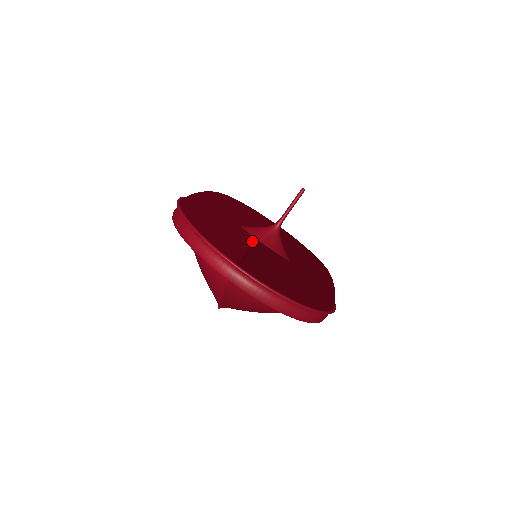
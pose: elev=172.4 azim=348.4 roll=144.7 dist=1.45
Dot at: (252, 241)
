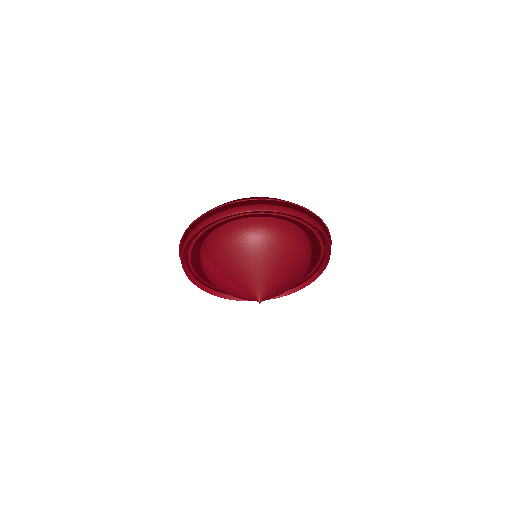
Dot at: occluded
